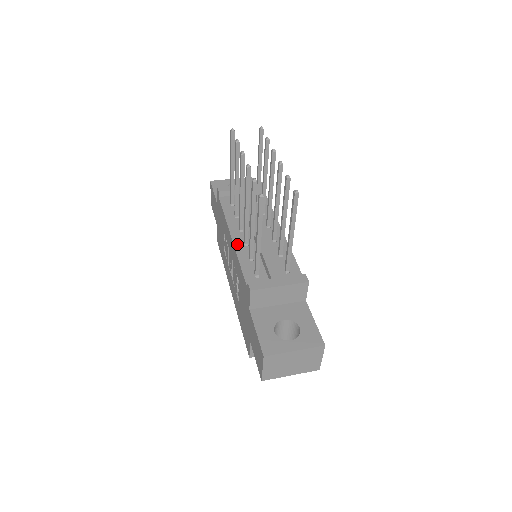
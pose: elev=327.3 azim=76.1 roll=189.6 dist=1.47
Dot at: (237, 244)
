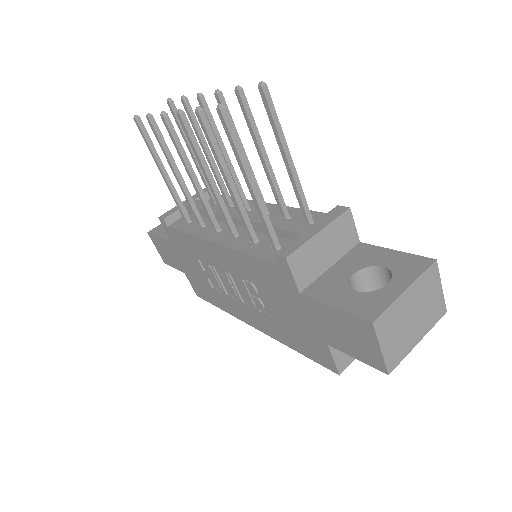
Dot at: (225, 242)
